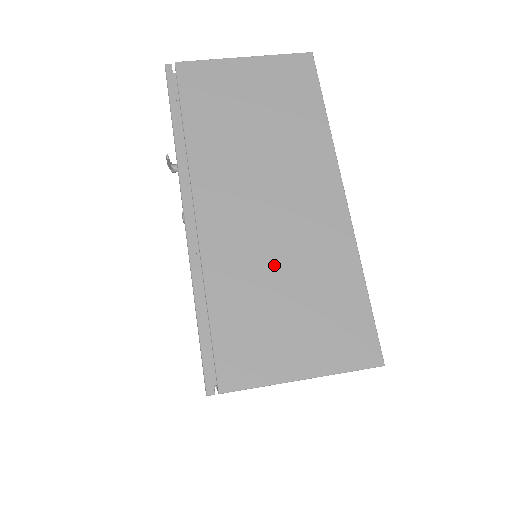
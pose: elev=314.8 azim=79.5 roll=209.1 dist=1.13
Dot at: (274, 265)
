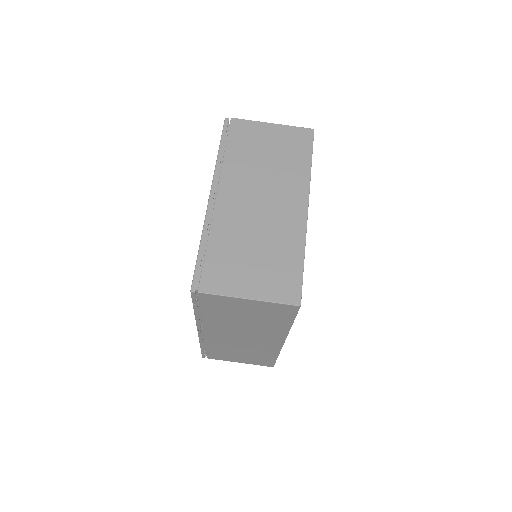
Dot at: (252, 235)
